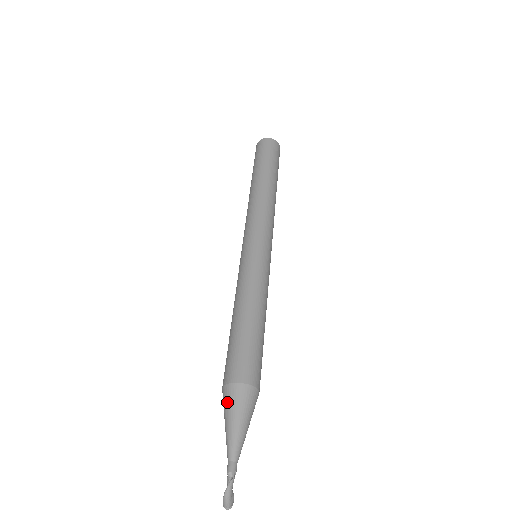
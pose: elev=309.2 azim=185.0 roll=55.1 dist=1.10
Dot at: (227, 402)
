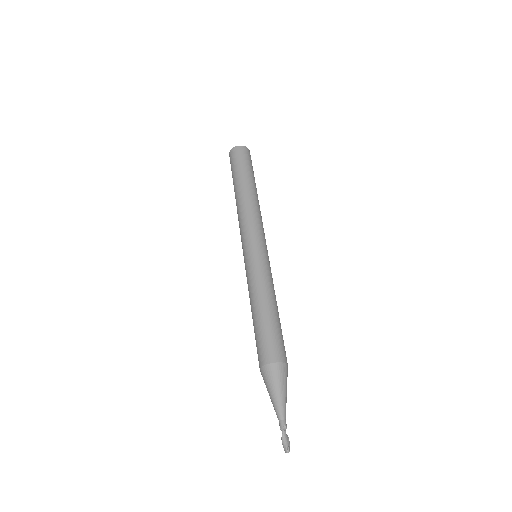
Dot at: (264, 382)
